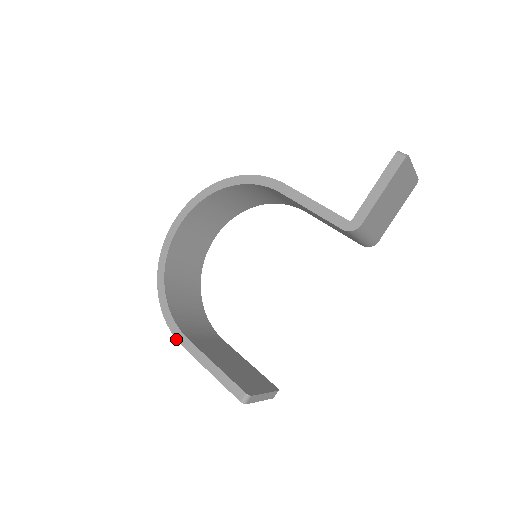
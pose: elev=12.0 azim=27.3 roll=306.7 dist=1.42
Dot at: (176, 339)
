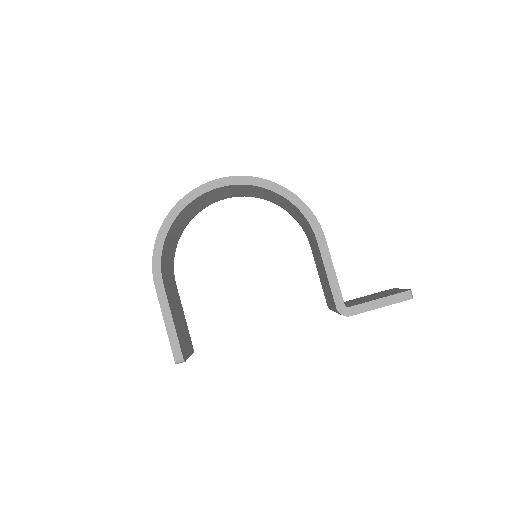
Dot at: (153, 275)
